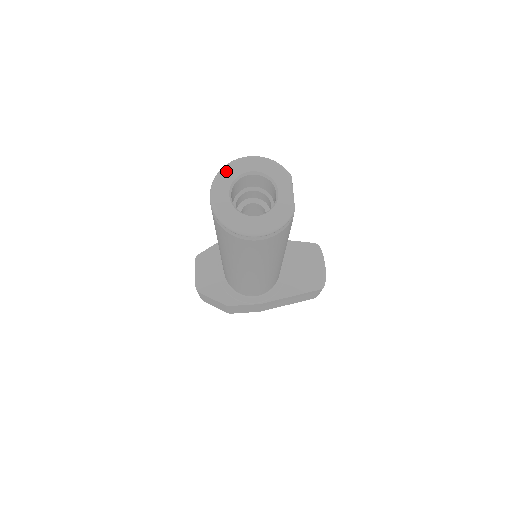
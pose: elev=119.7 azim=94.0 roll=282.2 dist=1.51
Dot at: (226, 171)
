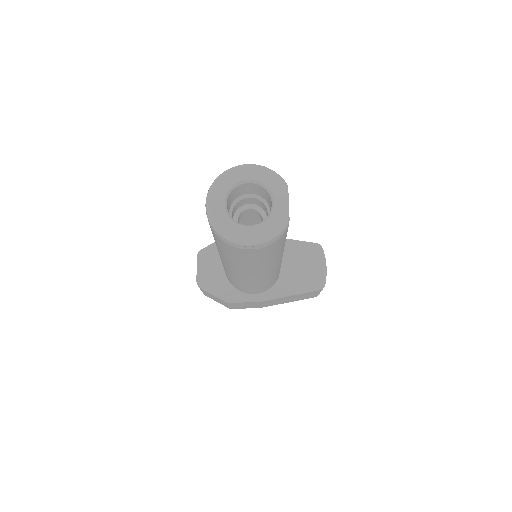
Dot at: (223, 179)
